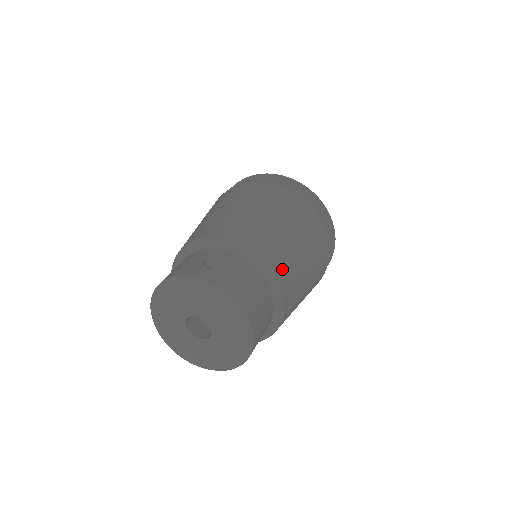
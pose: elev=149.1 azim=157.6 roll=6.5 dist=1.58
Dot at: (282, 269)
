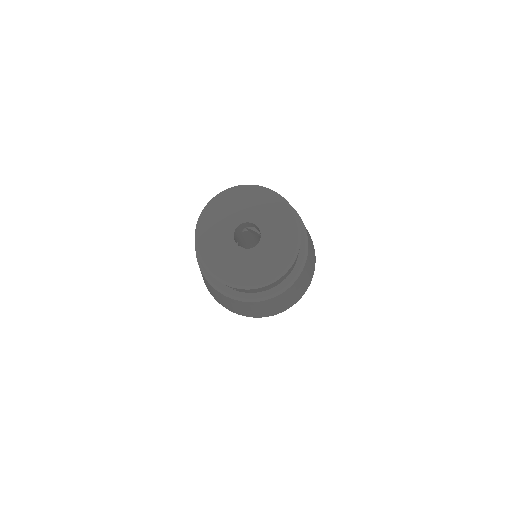
Dot at: (308, 236)
